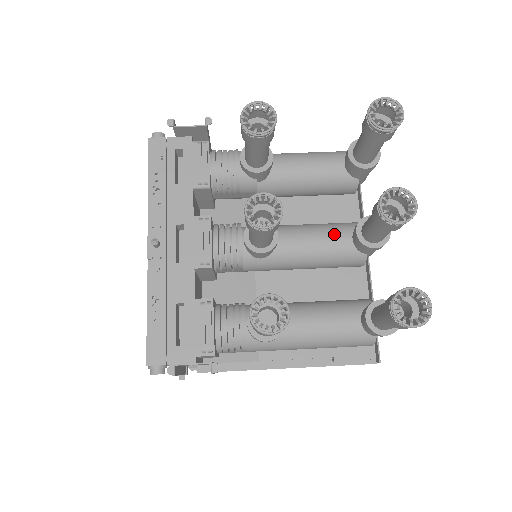
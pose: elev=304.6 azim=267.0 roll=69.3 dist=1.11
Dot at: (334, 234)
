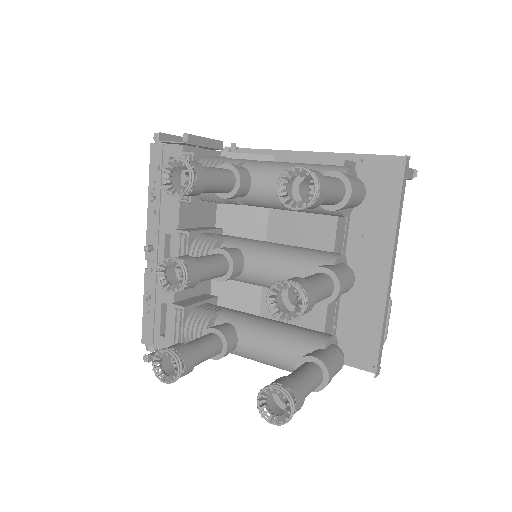
Dot at: (298, 269)
